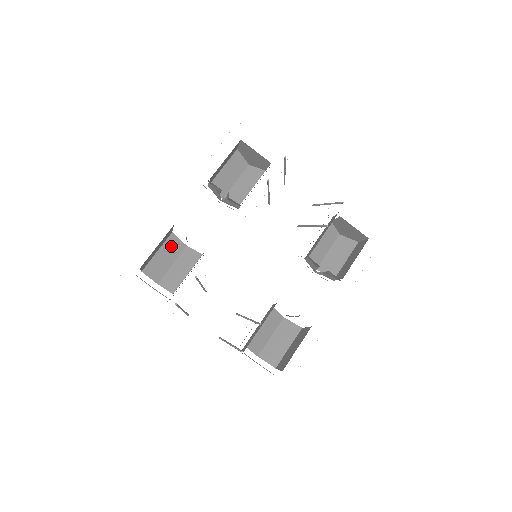
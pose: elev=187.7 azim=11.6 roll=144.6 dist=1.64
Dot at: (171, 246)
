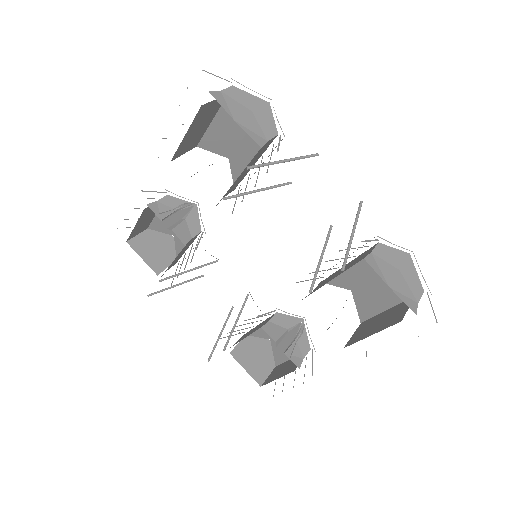
Dot at: occluded
